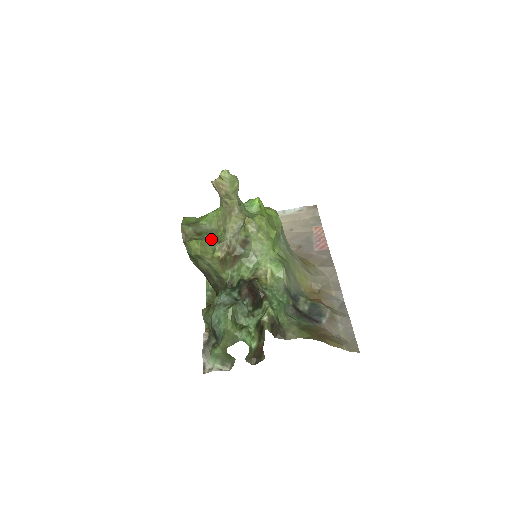
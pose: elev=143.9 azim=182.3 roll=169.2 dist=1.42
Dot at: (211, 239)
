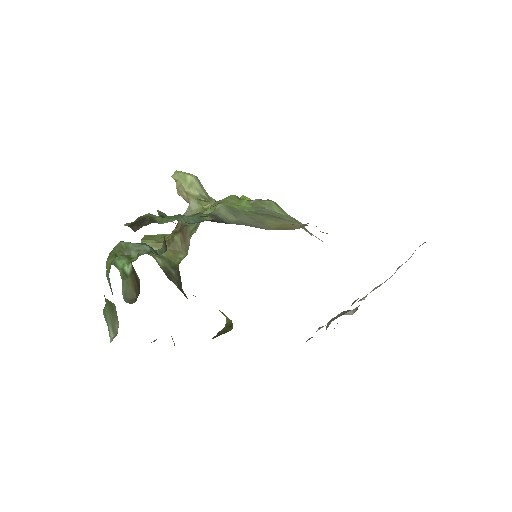
Dot at: occluded
